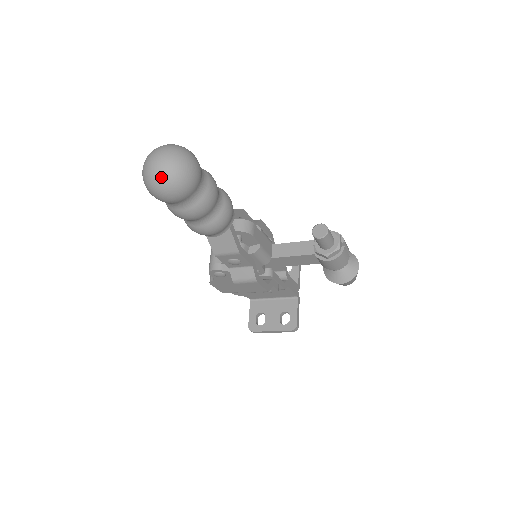
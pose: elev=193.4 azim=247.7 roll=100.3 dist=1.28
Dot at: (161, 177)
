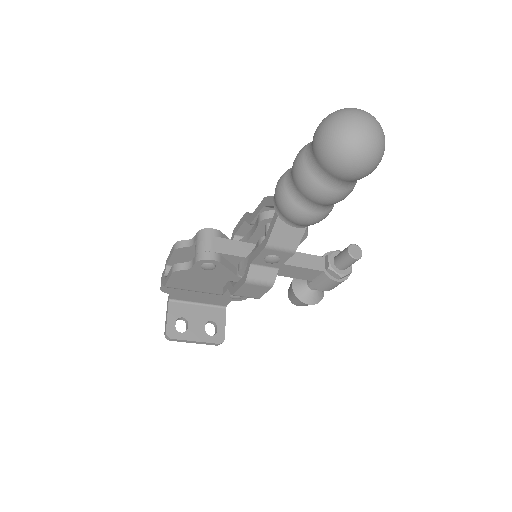
Dot at: (371, 147)
